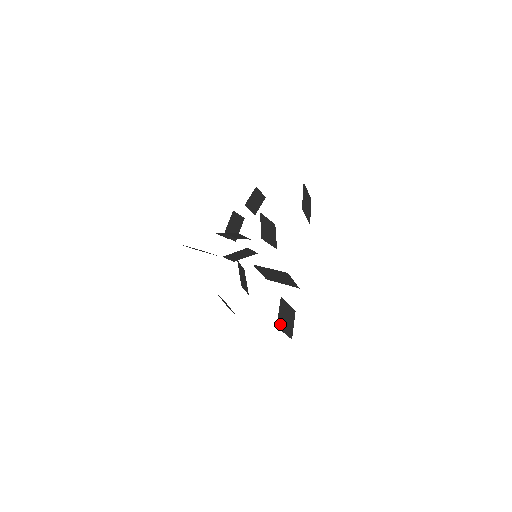
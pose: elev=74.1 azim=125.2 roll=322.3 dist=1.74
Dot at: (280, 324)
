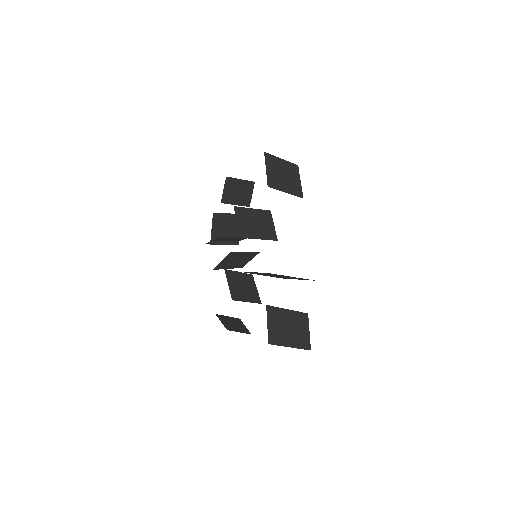
Dot at: (276, 338)
